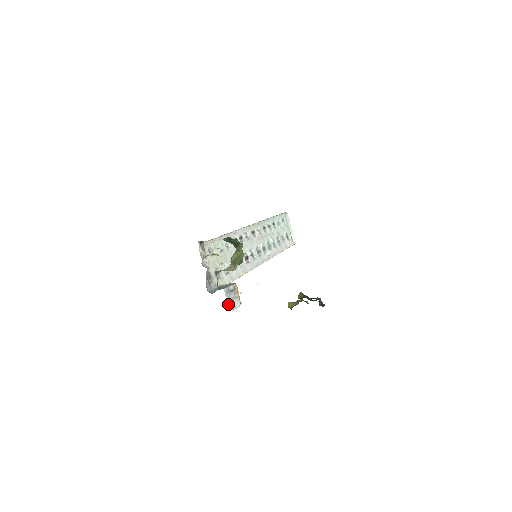
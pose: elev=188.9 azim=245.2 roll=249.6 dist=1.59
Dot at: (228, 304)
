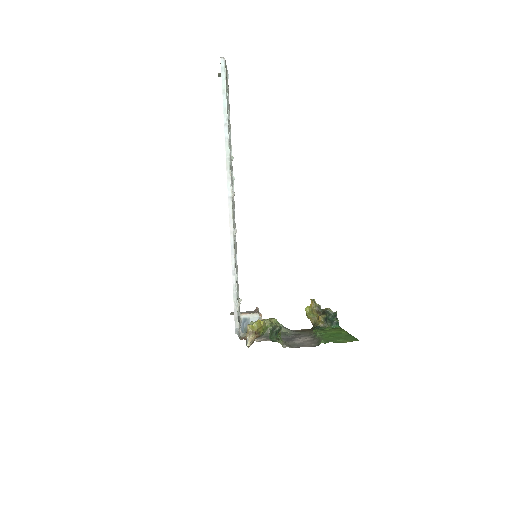
Dot at: occluded
